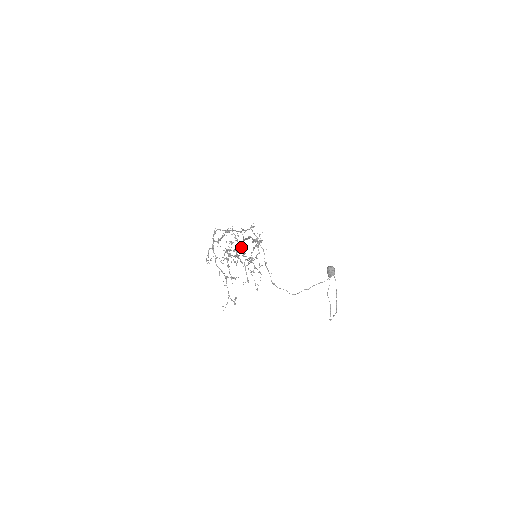
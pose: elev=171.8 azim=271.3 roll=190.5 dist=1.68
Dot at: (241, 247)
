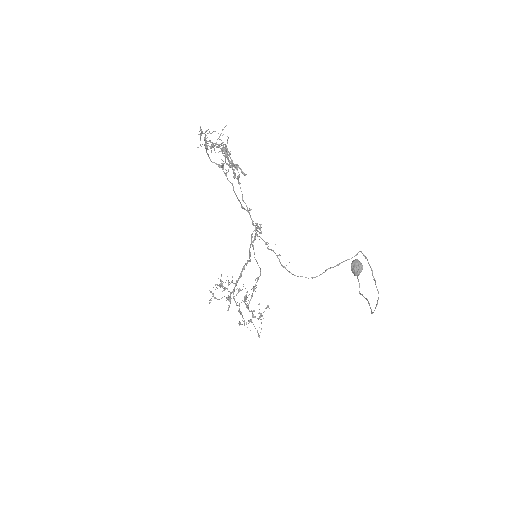
Dot at: occluded
